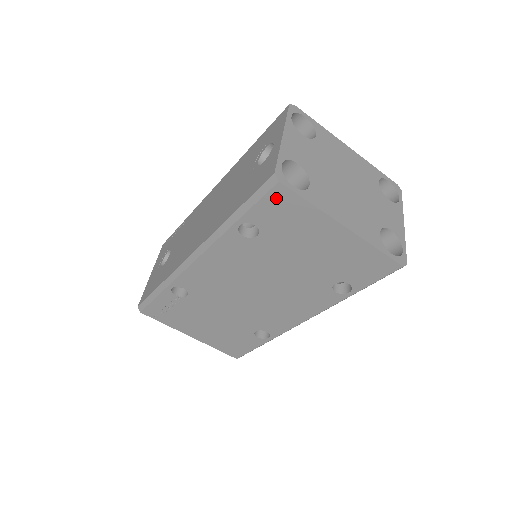
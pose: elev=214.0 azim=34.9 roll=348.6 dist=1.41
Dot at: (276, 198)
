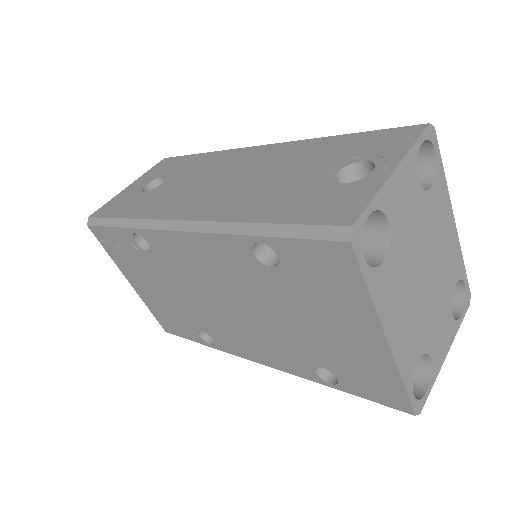
Dot at: (330, 254)
